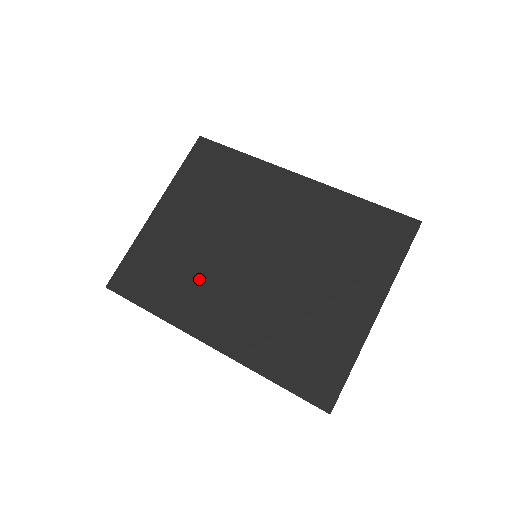
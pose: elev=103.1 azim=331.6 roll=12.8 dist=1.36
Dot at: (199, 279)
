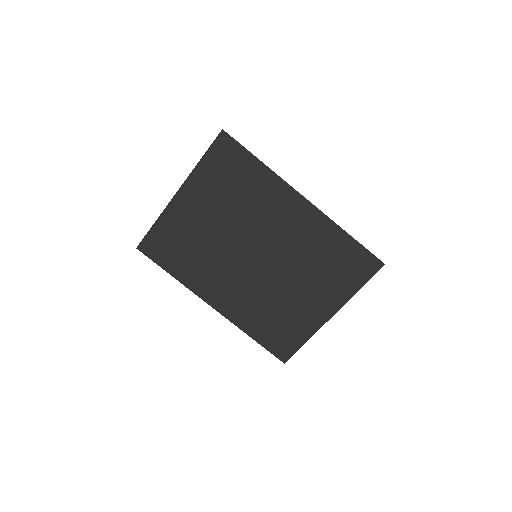
Dot at: (210, 262)
